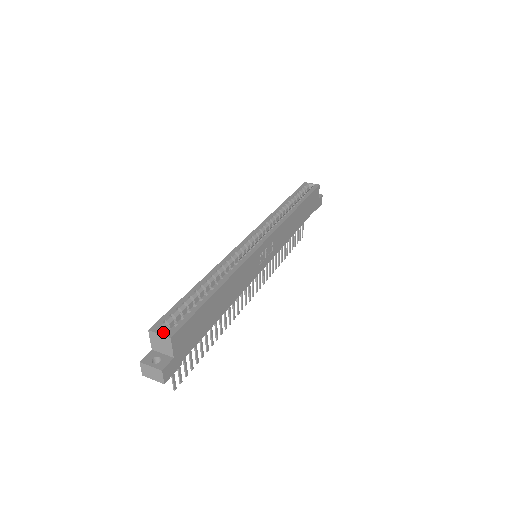
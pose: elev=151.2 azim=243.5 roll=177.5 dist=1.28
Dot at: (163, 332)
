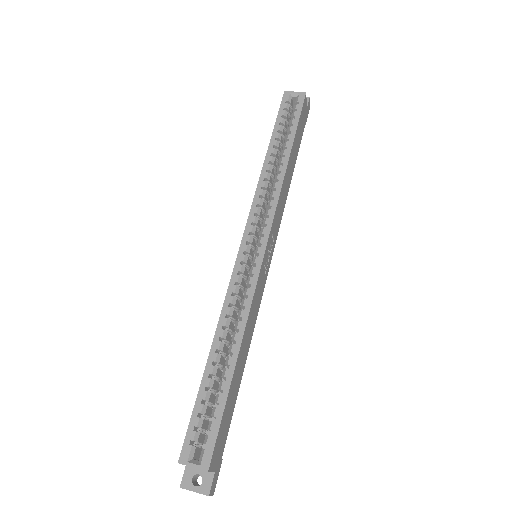
Dot at: (194, 455)
